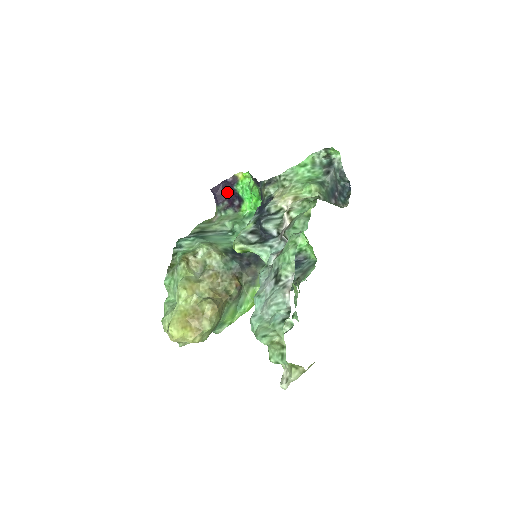
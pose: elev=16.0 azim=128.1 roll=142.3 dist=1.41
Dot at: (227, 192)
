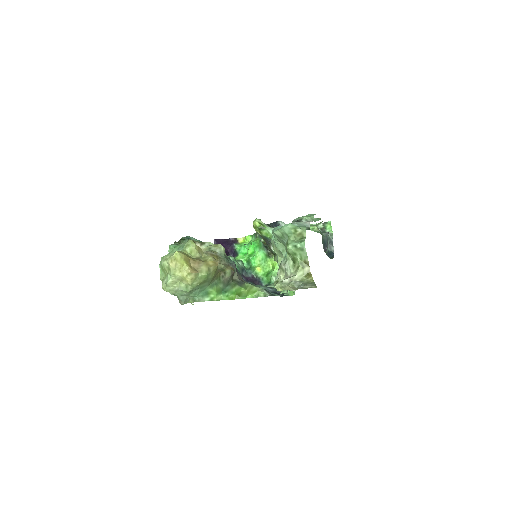
Dot at: (226, 246)
